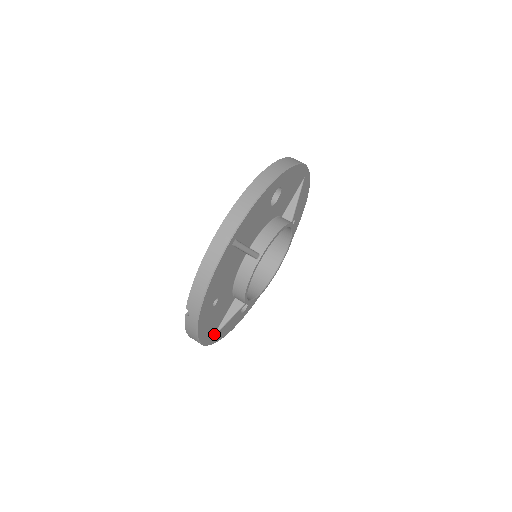
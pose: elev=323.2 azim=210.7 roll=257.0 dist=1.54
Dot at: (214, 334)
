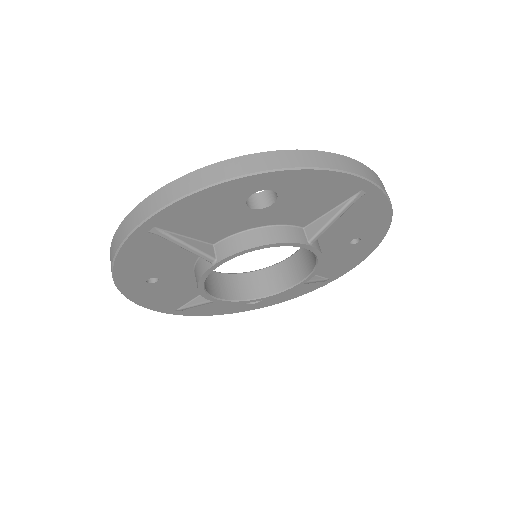
Dot at: (179, 308)
